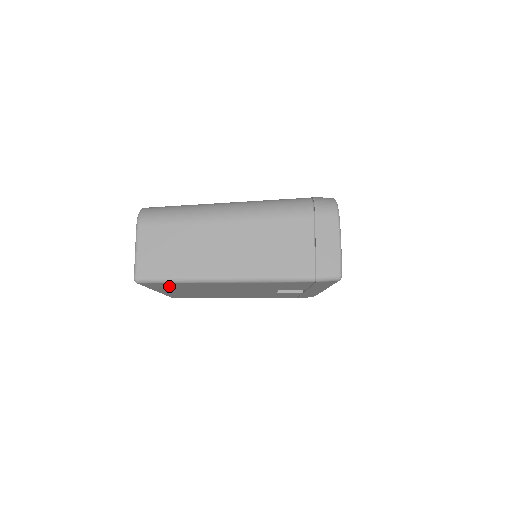
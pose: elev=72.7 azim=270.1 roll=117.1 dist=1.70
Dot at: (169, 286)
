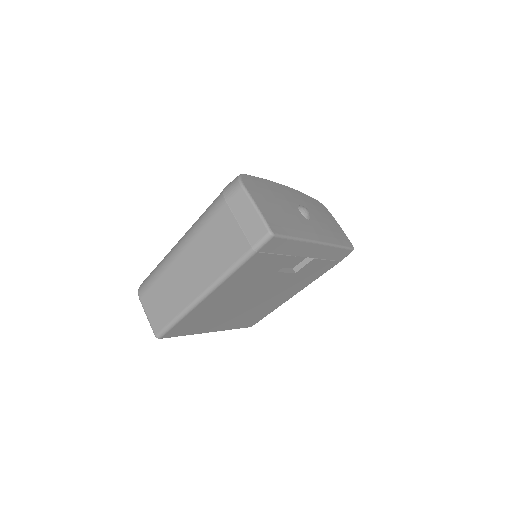
Dot at: (190, 326)
